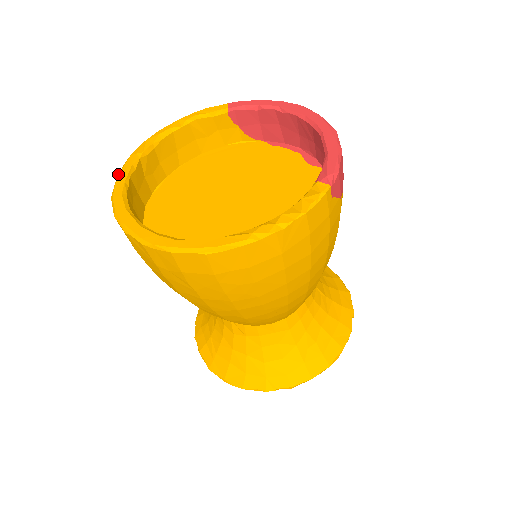
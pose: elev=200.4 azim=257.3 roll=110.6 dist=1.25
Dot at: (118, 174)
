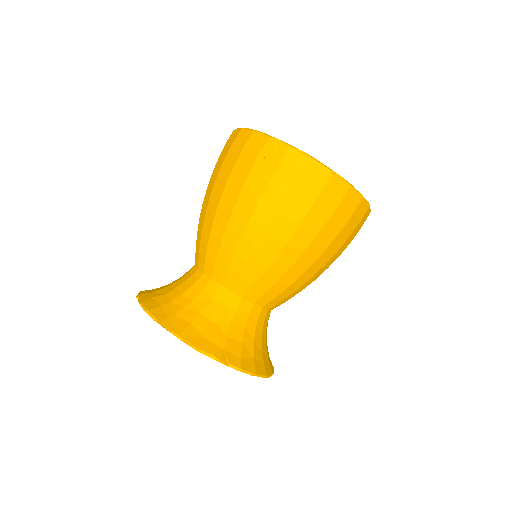
Dot at: occluded
